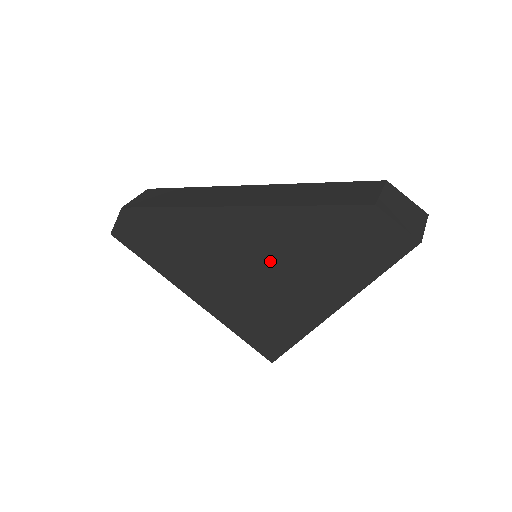
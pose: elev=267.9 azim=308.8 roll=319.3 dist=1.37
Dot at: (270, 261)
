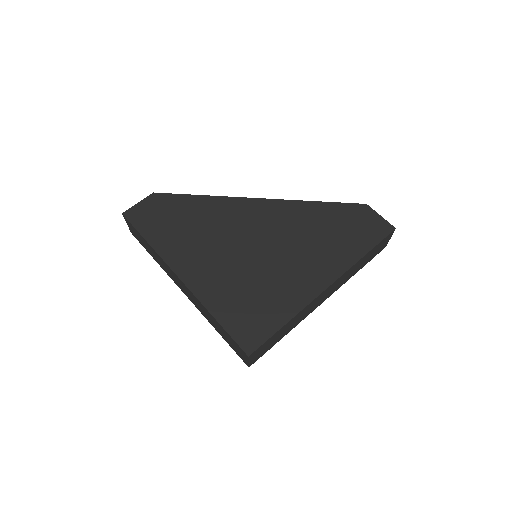
Dot at: (281, 240)
